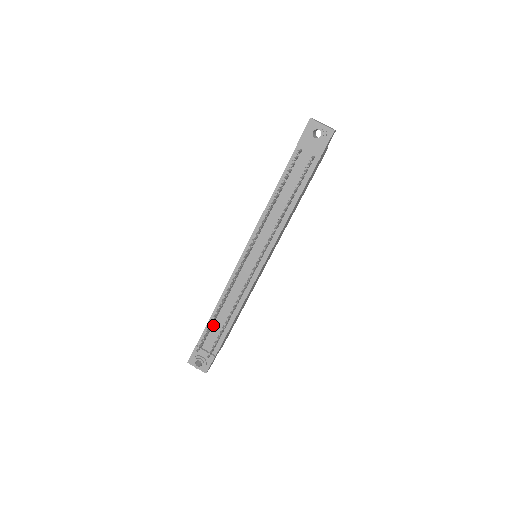
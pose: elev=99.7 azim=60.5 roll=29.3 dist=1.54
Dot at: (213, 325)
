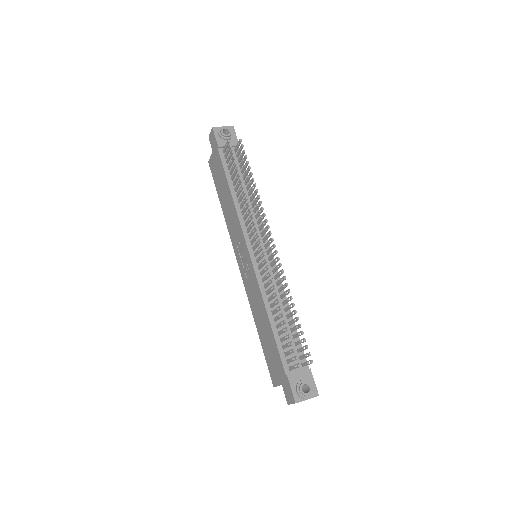
Dot at: (282, 340)
